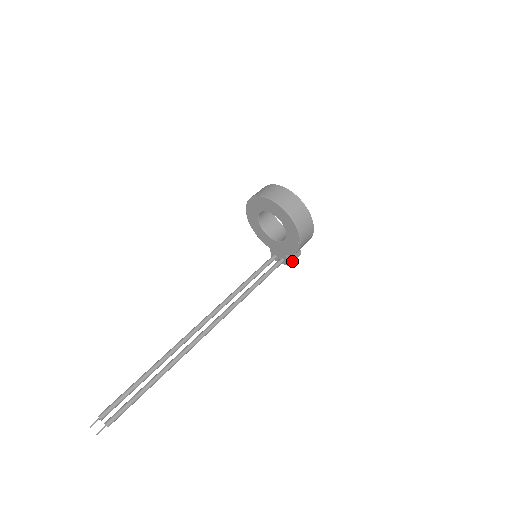
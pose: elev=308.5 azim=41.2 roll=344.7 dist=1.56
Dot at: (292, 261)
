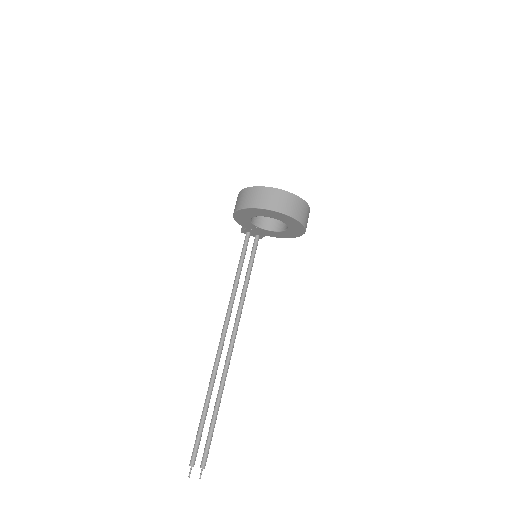
Dot at: occluded
